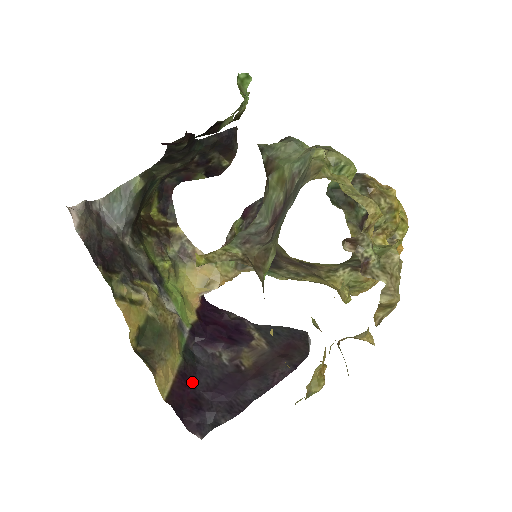
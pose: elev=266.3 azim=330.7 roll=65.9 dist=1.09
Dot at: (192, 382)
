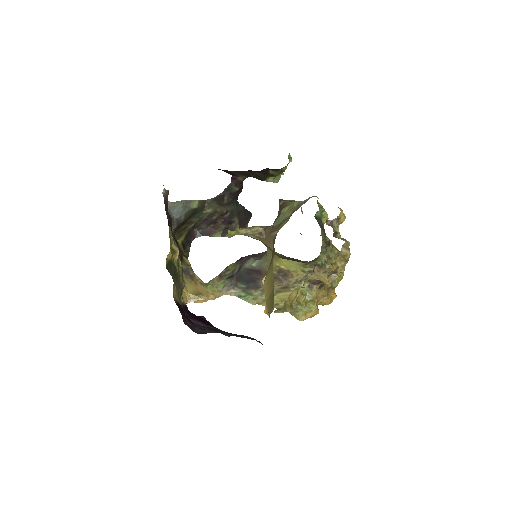
Dot at: occluded
